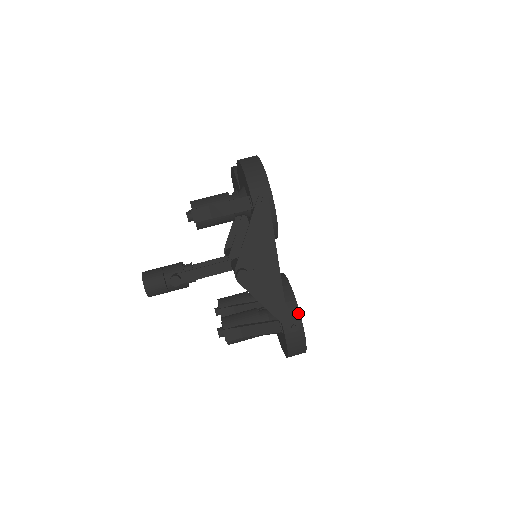
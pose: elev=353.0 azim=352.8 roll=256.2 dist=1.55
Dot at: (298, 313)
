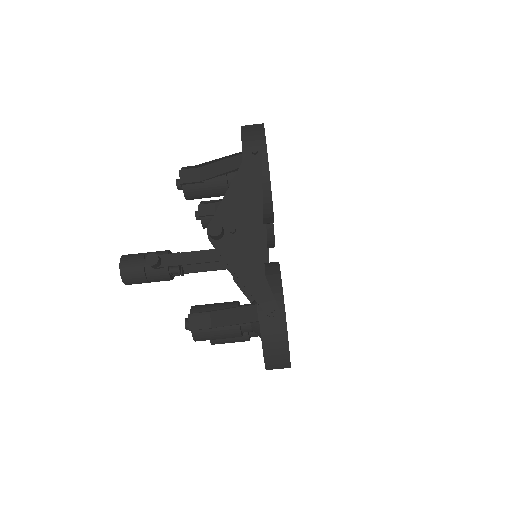
Dot at: (281, 294)
